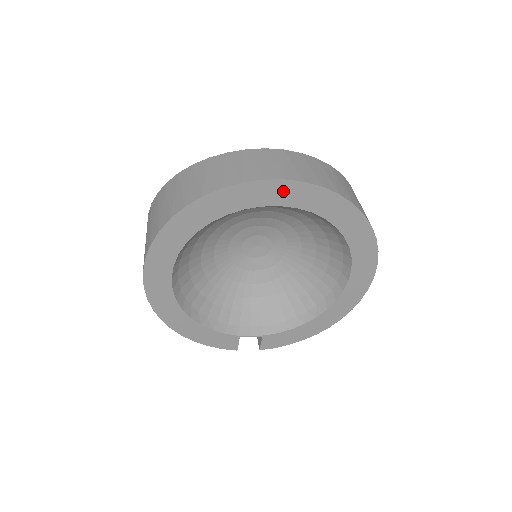
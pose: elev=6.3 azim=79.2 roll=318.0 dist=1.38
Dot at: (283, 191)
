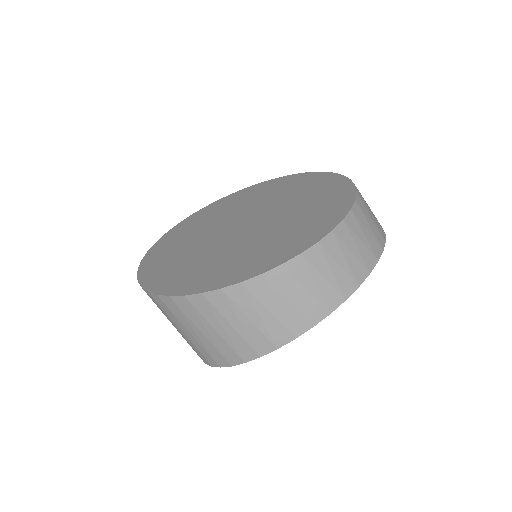
Dot at: occluded
